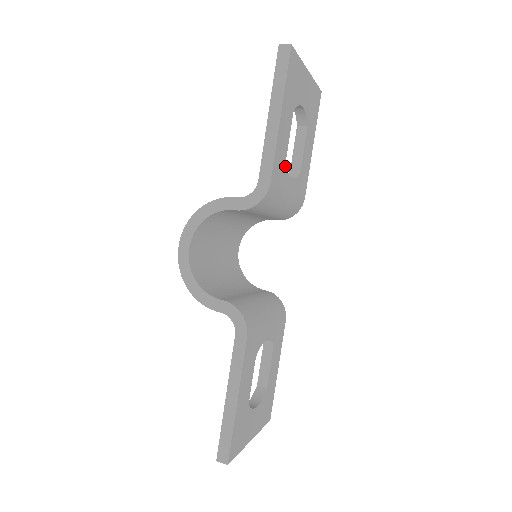
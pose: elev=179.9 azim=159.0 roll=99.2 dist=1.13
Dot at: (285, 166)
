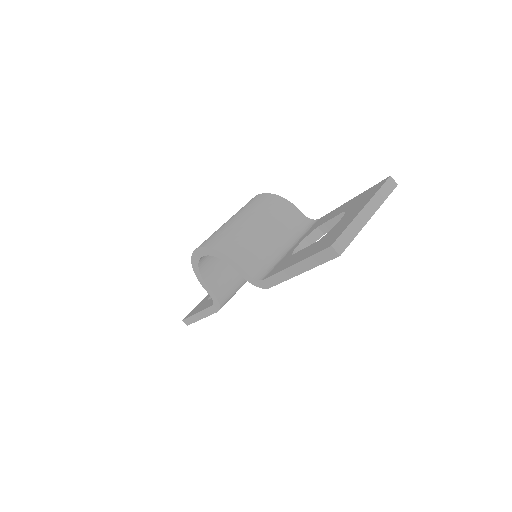
Dot at: occluded
